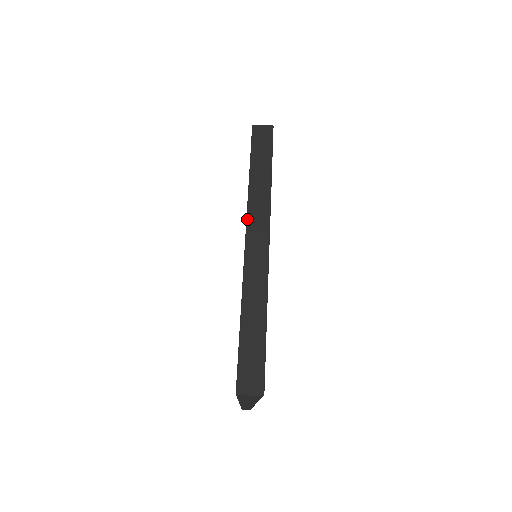
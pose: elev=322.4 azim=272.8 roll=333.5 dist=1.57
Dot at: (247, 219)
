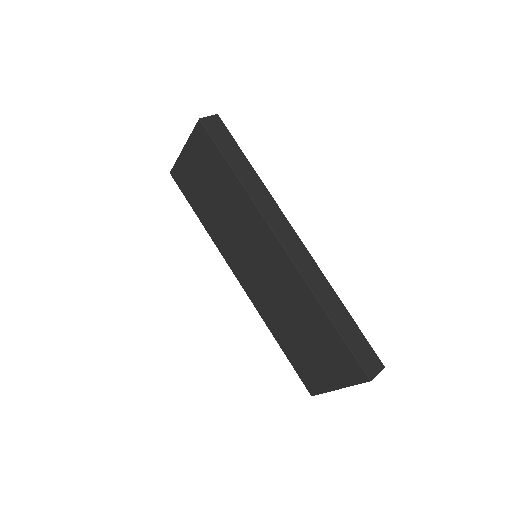
Dot at: (269, 224)
